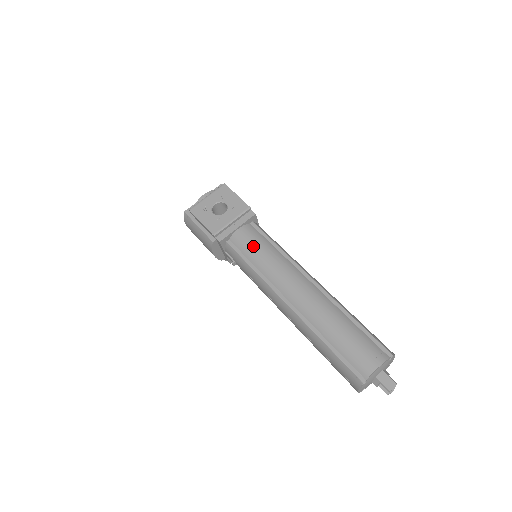
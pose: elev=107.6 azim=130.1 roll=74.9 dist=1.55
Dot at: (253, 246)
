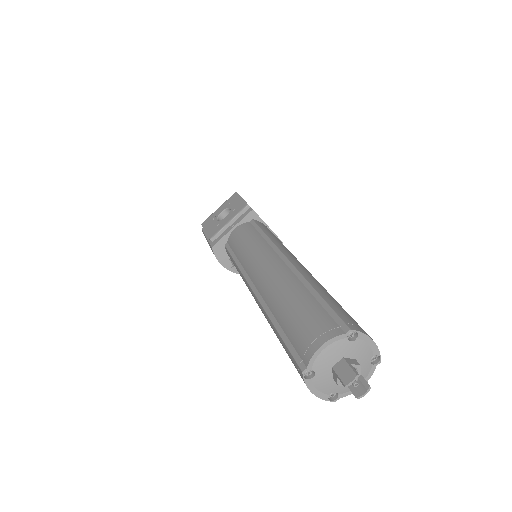
Dot at: (241, 240)
